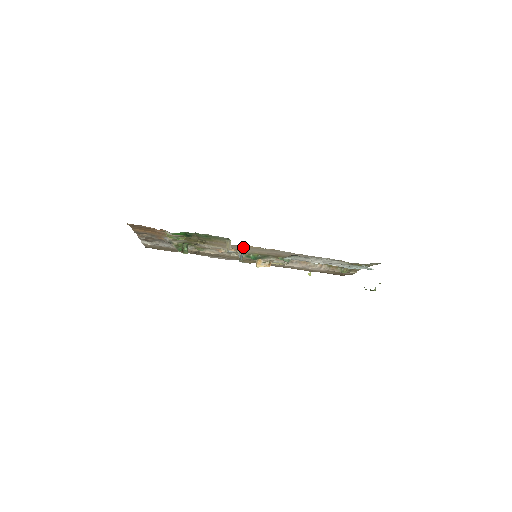
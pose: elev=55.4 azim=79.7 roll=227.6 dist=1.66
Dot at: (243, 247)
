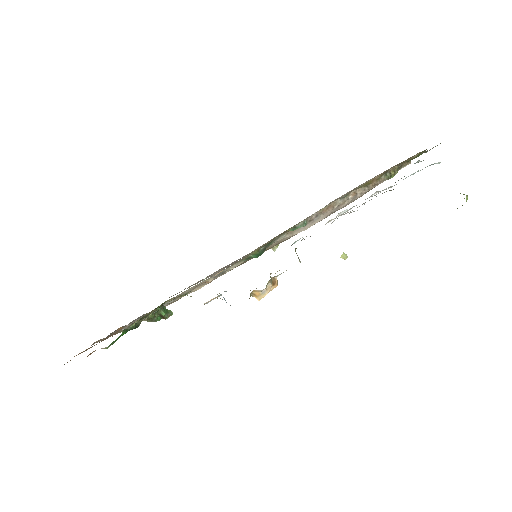
Dot at: occluded
